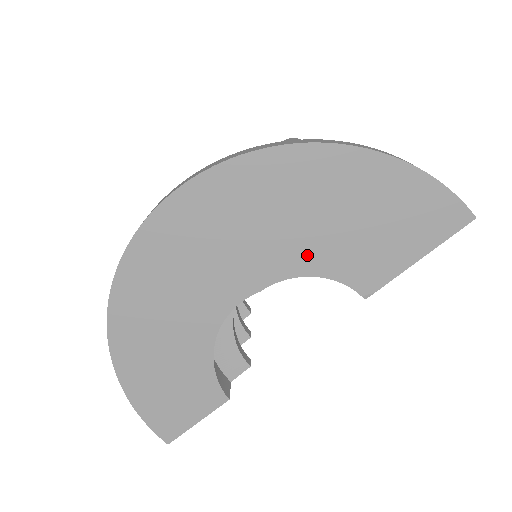
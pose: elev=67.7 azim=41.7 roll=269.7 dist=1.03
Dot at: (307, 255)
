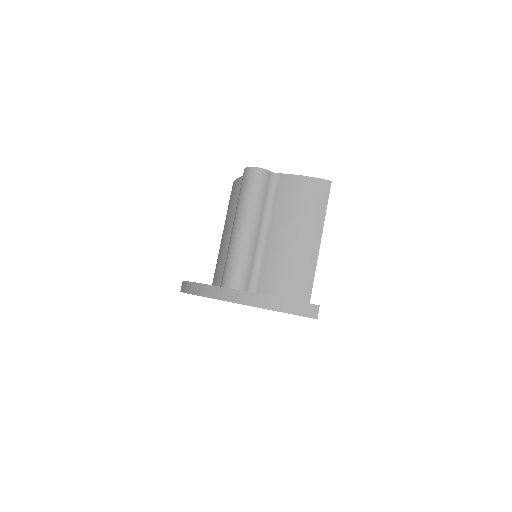
Dot at: occluded
